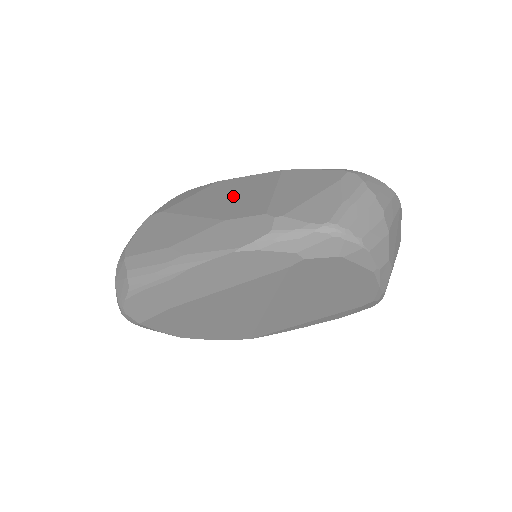
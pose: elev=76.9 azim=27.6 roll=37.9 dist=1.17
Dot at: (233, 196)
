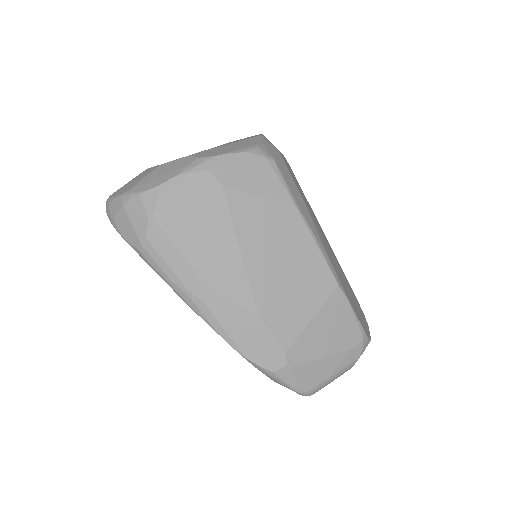
Dot at: (287, 274)
